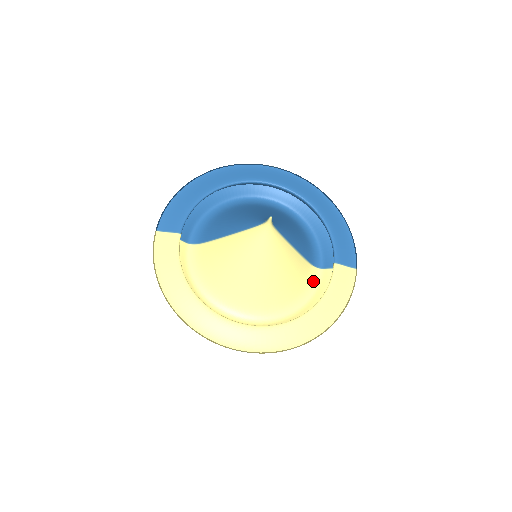
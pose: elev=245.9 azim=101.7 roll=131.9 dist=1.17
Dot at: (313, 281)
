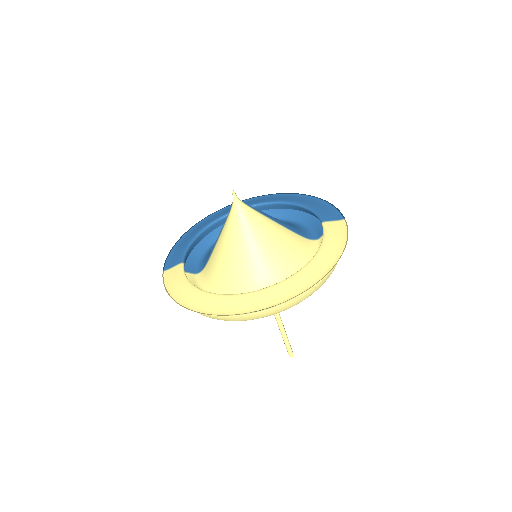
Dot at: (313, 249)
